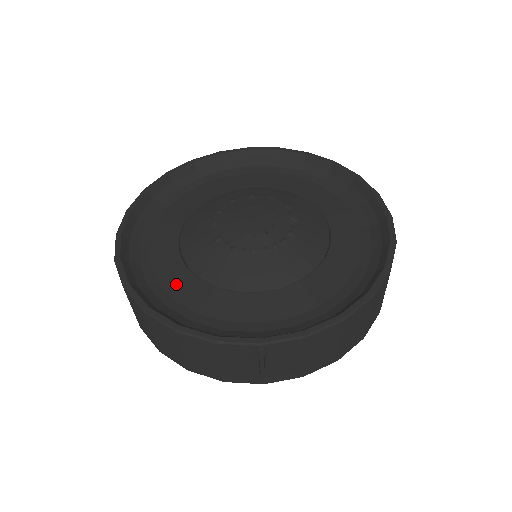
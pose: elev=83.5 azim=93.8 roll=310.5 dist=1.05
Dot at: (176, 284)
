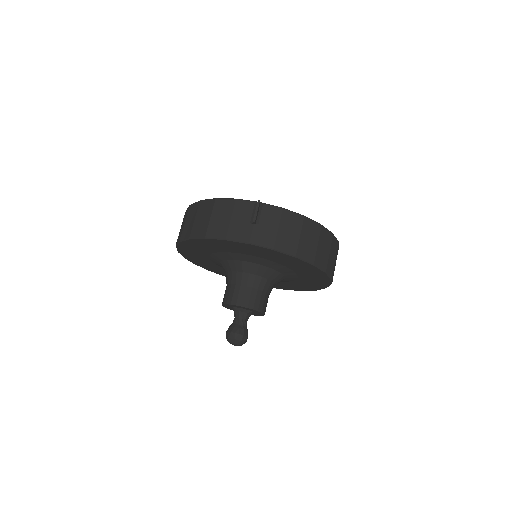
Dot at: occluded
